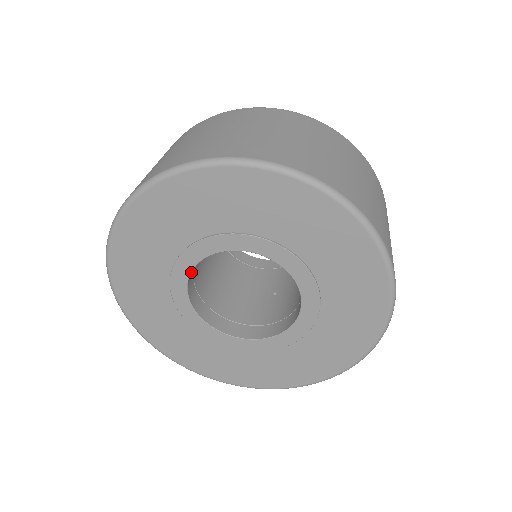
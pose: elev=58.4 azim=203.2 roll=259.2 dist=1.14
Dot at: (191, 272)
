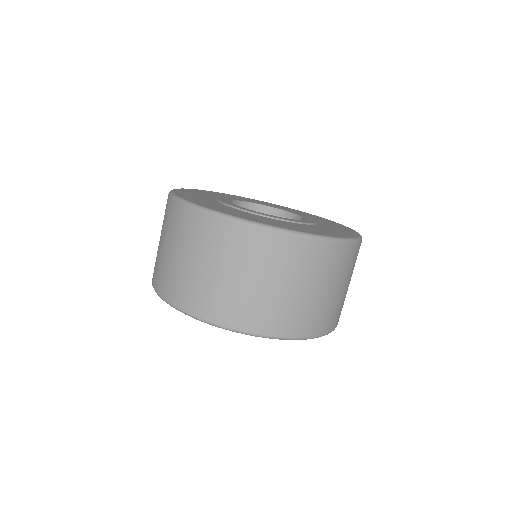
Dot at: occluded
